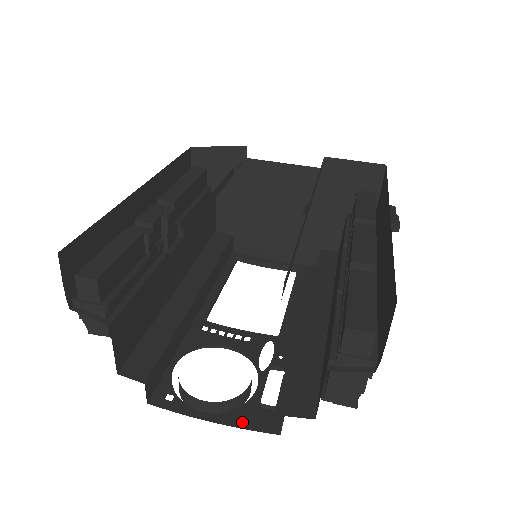
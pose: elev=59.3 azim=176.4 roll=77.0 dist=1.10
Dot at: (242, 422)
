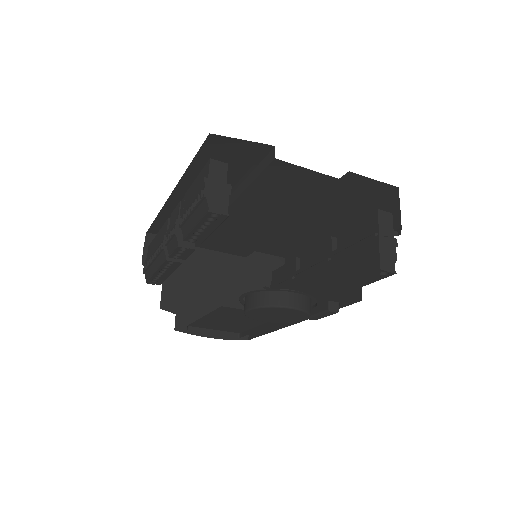
Dot at: occluded
